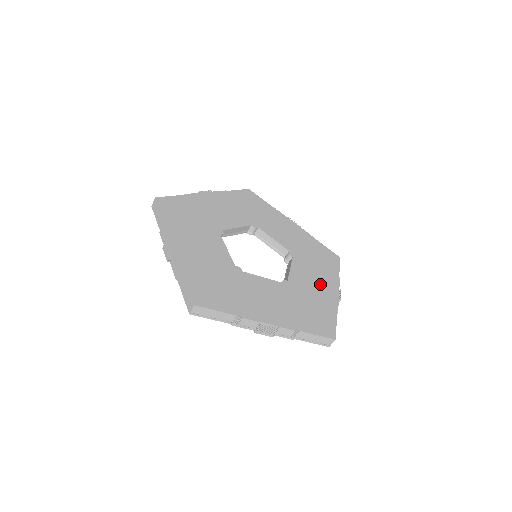
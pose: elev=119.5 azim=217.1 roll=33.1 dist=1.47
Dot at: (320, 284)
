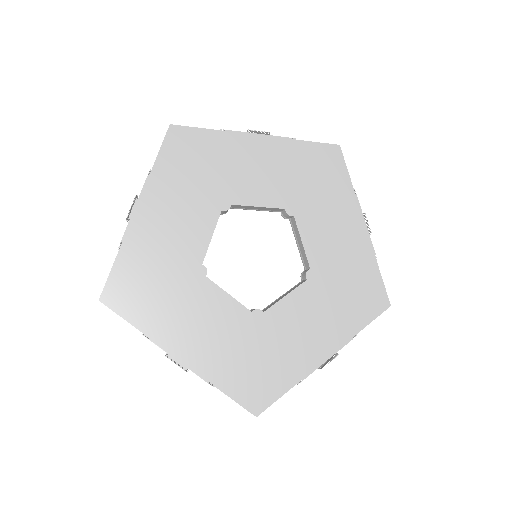
Dot at: (342, 231)
